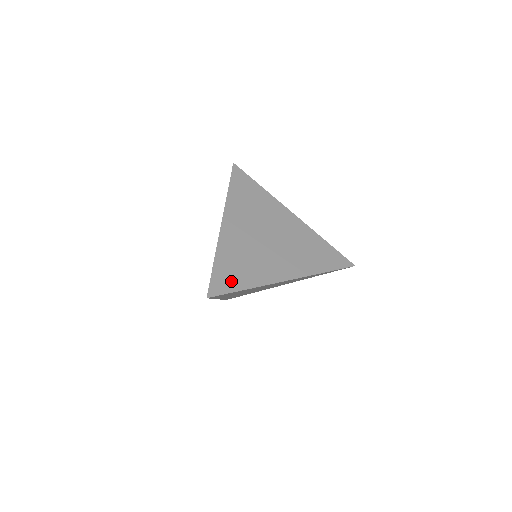
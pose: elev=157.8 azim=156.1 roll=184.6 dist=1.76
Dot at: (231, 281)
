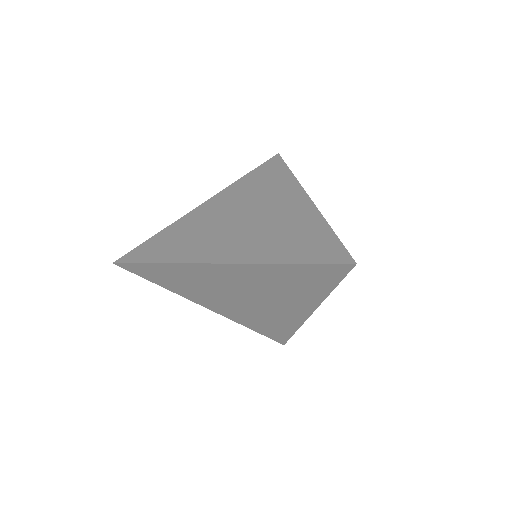
Dot at: (153, 253)
